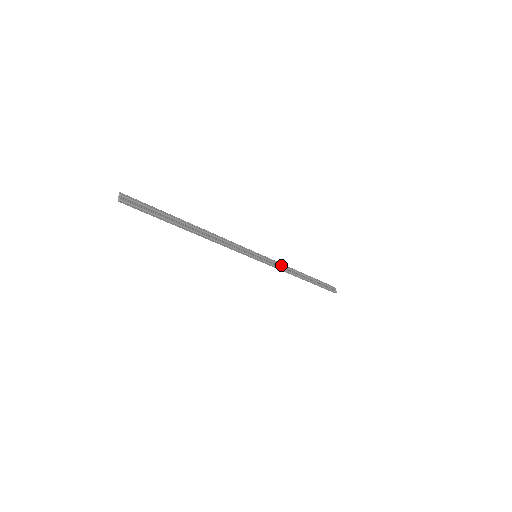
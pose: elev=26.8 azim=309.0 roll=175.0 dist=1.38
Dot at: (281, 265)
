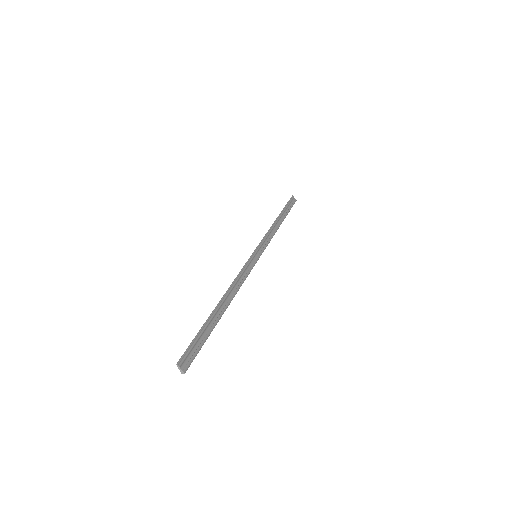
Dot at: (268, 235)
